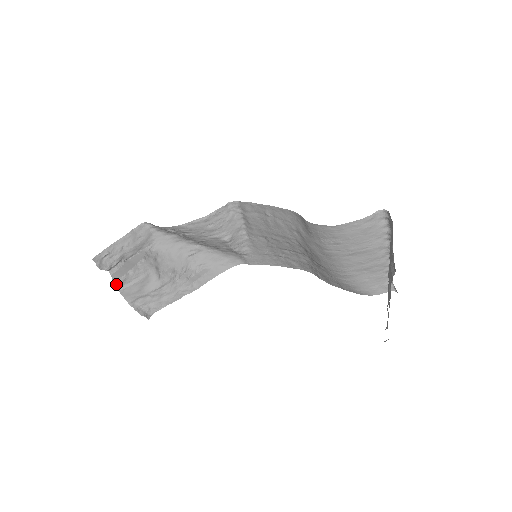
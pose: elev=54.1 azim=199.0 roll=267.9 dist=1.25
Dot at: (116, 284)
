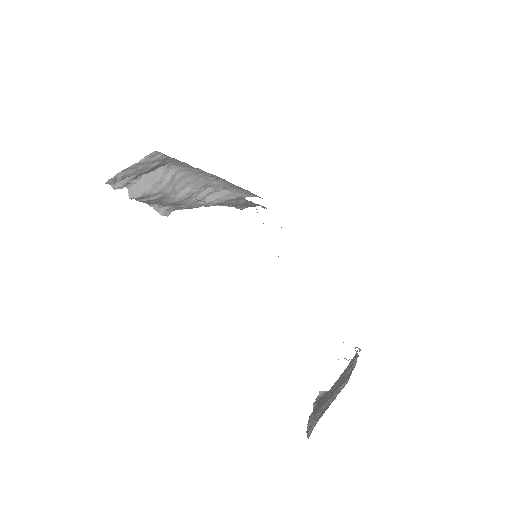
Dot at: occluded
